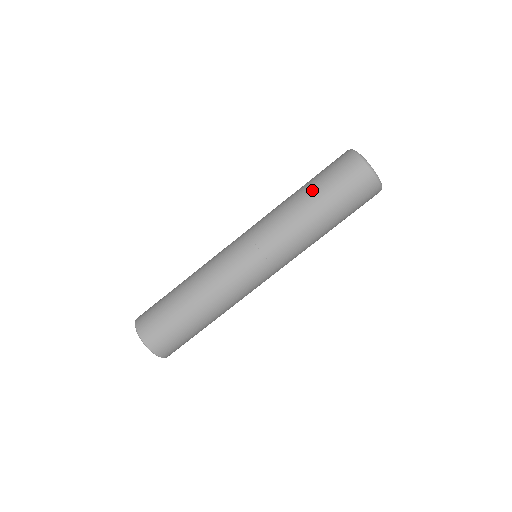
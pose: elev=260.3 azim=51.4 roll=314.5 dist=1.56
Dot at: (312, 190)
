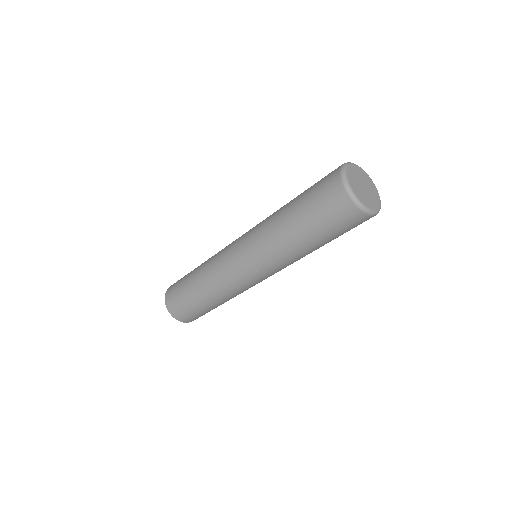
Dot at: (295, 207)
